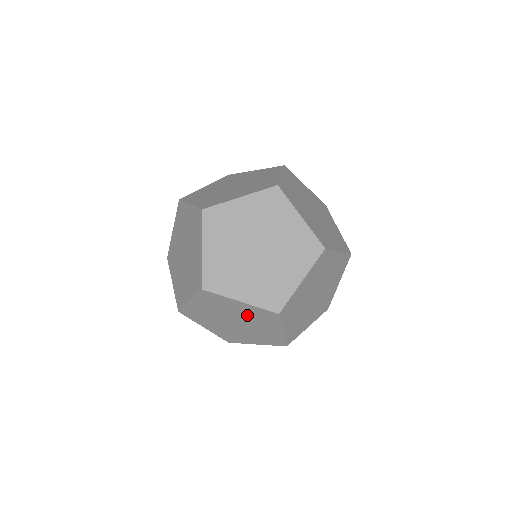
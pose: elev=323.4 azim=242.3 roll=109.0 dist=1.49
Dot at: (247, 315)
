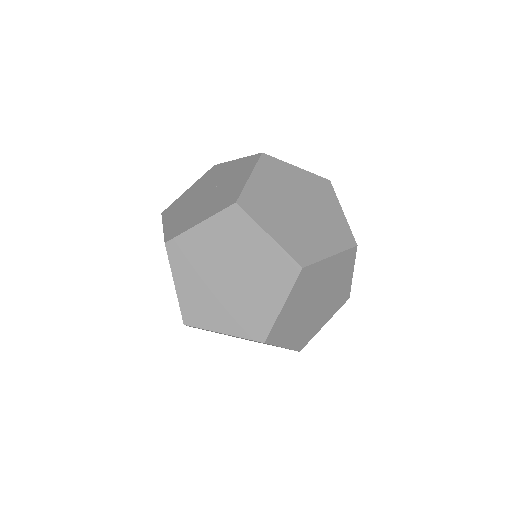
Dot at: occluded
